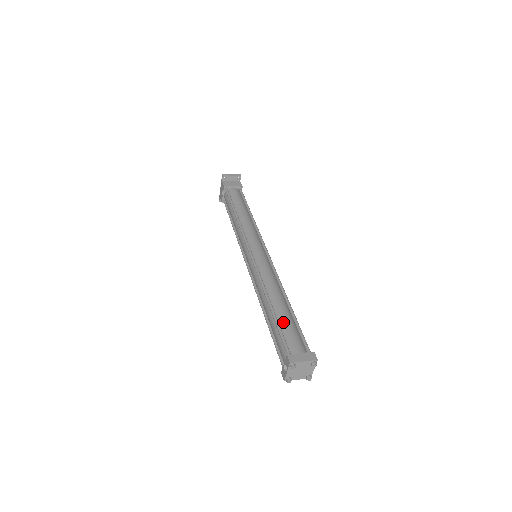
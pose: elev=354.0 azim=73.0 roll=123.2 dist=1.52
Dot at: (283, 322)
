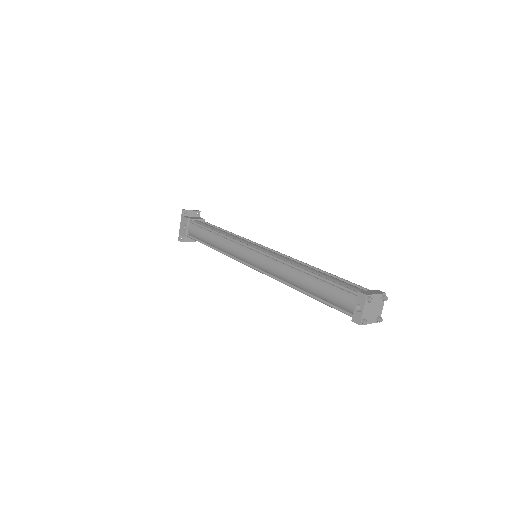
Dot at: (330, 278)
